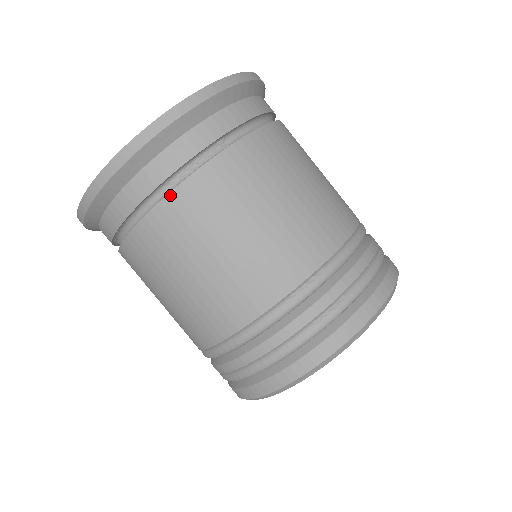
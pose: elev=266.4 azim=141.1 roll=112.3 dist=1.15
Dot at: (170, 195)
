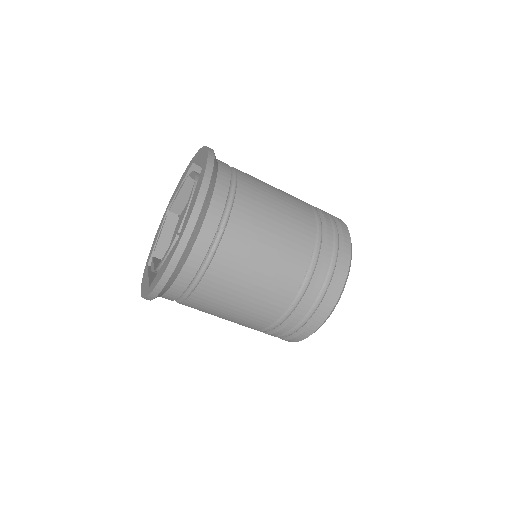
Dot at: (205, 276)
